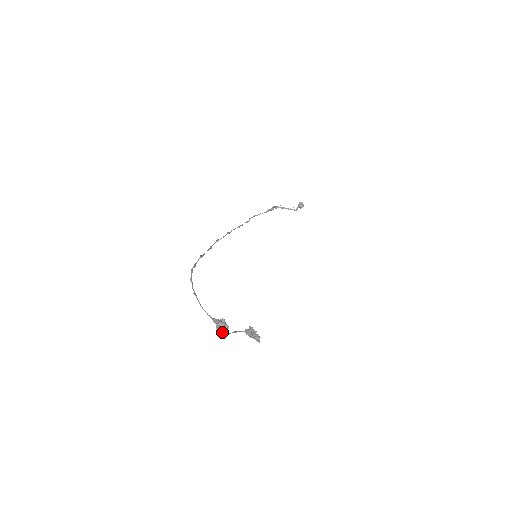
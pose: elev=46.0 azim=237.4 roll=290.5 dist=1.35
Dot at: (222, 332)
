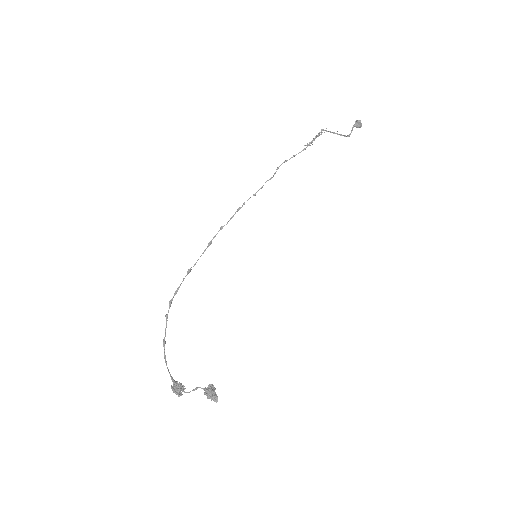
Dot at: (183, 389)
